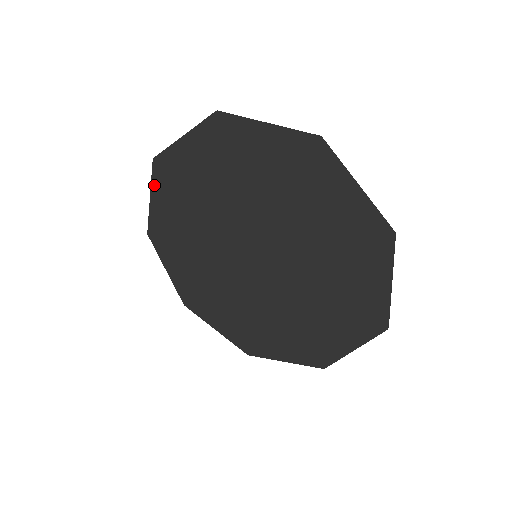
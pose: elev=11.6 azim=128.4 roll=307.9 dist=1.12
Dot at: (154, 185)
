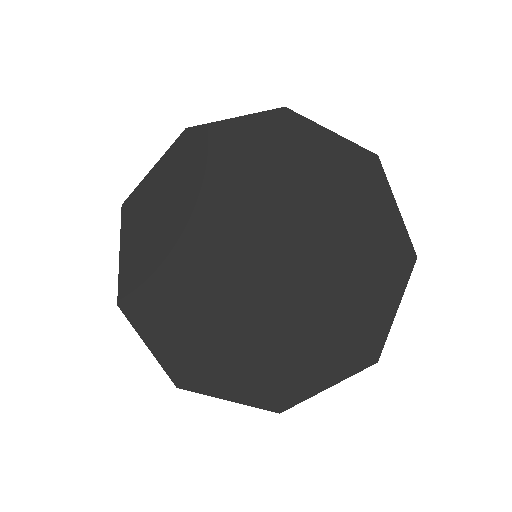
Dot at: (169, 154)
